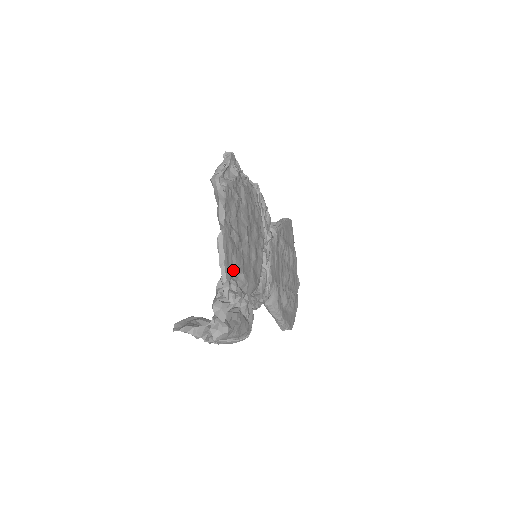
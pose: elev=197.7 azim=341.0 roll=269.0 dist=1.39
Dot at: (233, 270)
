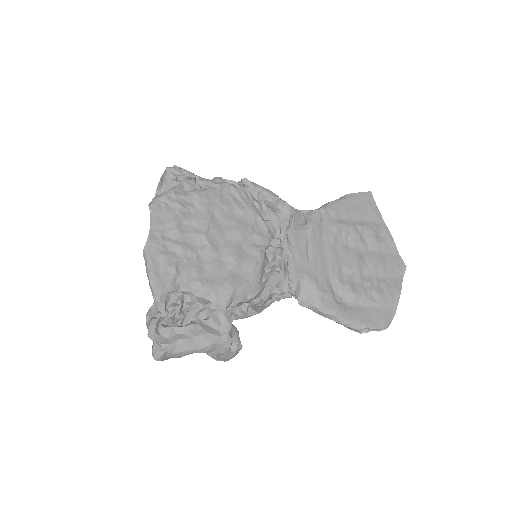
Dot at: (171, 283)
